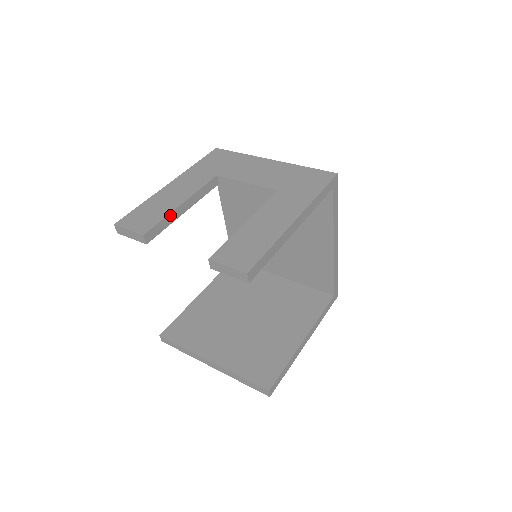
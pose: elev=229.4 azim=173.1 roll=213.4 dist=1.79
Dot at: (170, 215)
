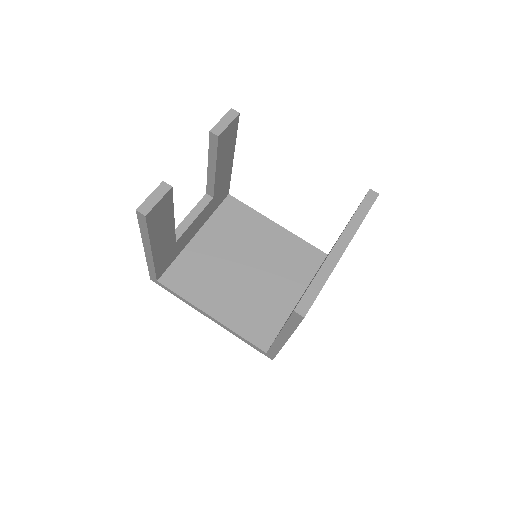
Dot at: occluded
